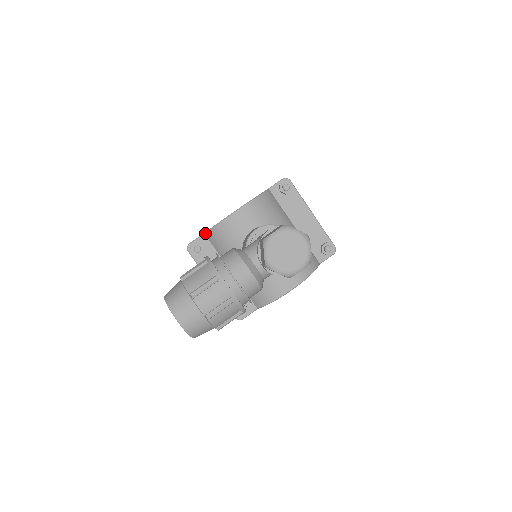
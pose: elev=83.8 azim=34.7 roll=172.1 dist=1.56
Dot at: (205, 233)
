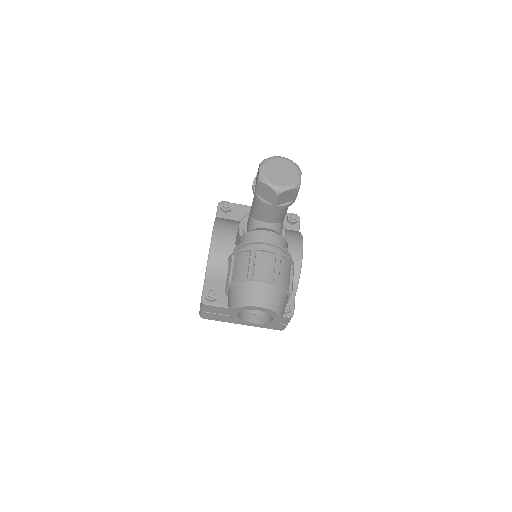
Dot at: (205, 281)
